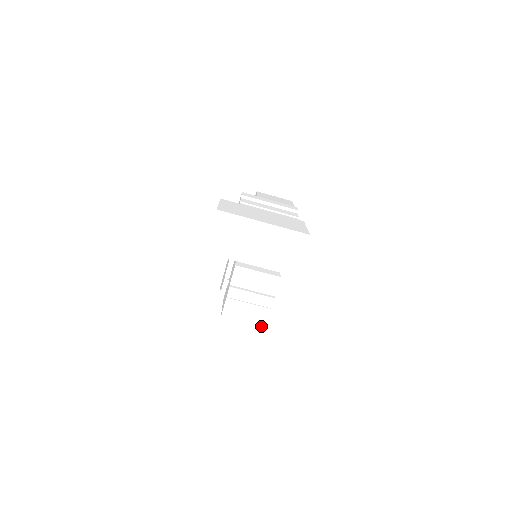
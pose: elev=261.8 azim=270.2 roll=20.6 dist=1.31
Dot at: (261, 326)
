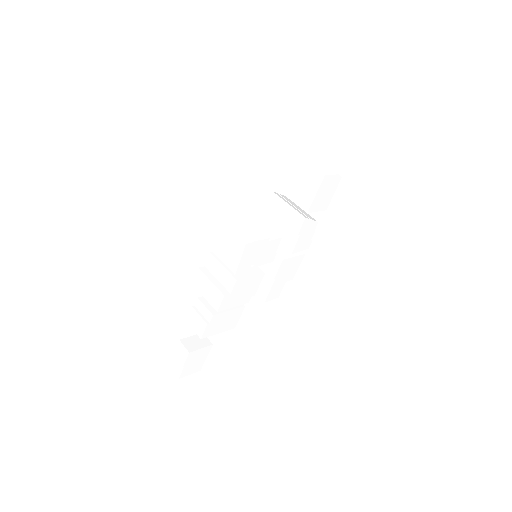
Dot at: (245, 241)
